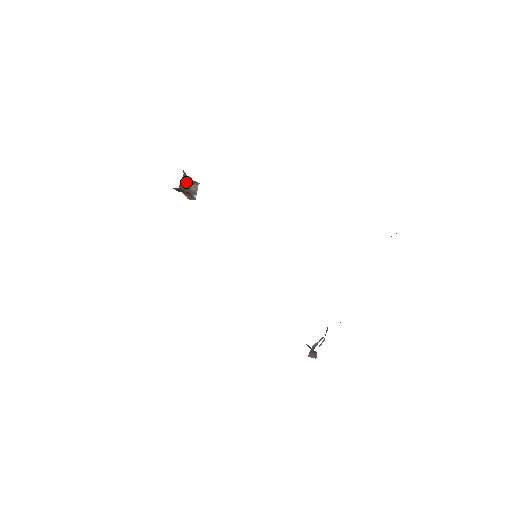
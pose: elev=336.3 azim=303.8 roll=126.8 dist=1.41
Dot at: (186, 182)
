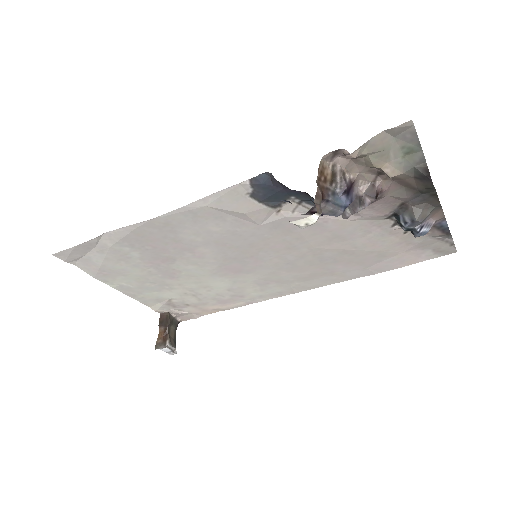
Dot at: (173, 327)
